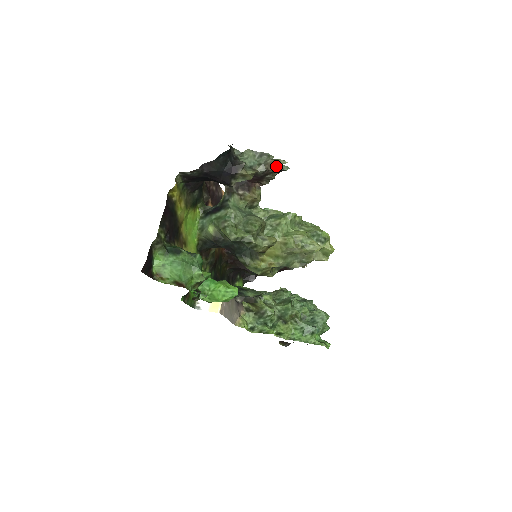
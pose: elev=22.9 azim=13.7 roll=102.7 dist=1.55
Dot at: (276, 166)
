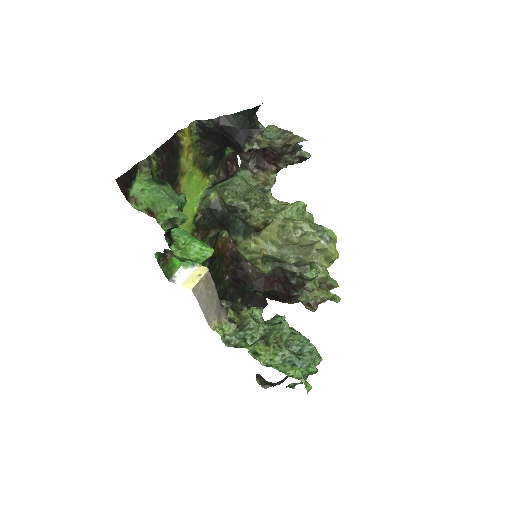
Dot at: (295, 141)
